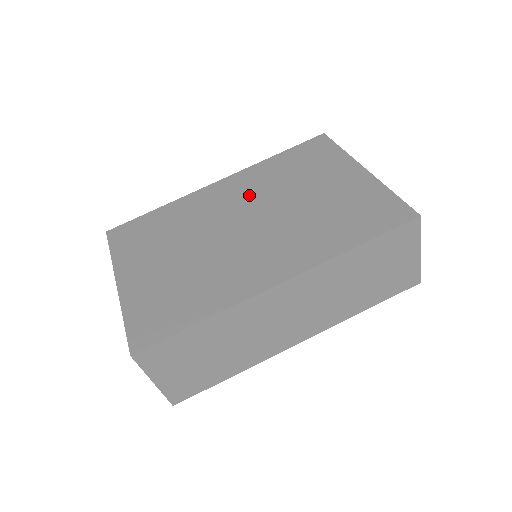
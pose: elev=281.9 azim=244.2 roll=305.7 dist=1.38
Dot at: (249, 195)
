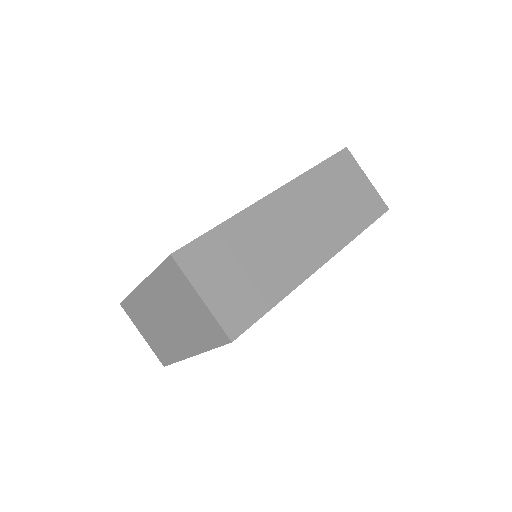
Dot at: occluded
